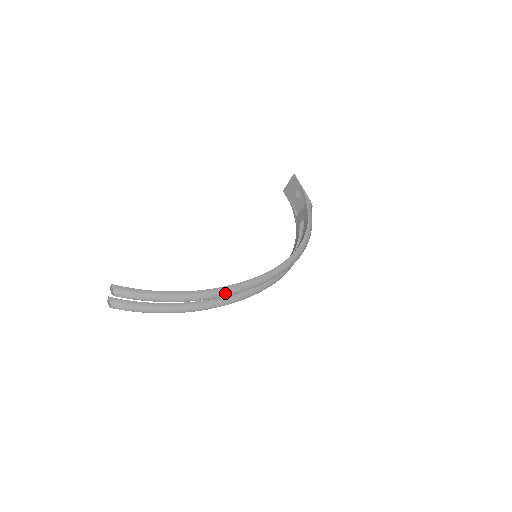
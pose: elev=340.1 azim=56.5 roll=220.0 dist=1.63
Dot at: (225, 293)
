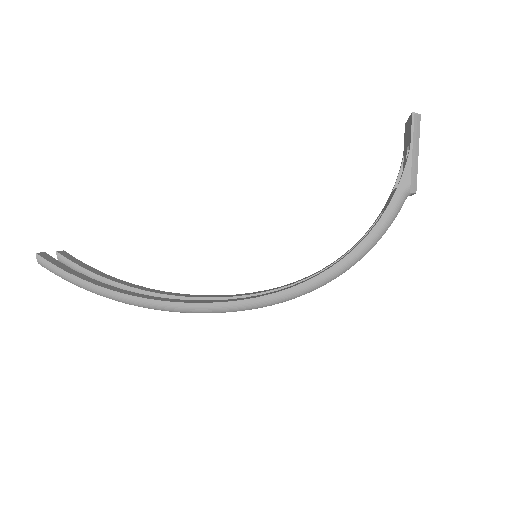
Dot at: (164, 309)
